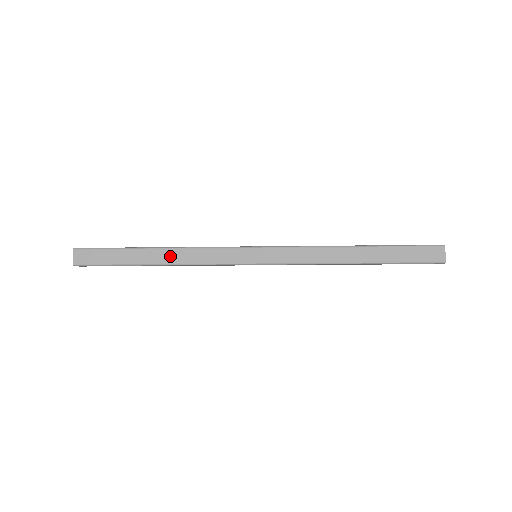
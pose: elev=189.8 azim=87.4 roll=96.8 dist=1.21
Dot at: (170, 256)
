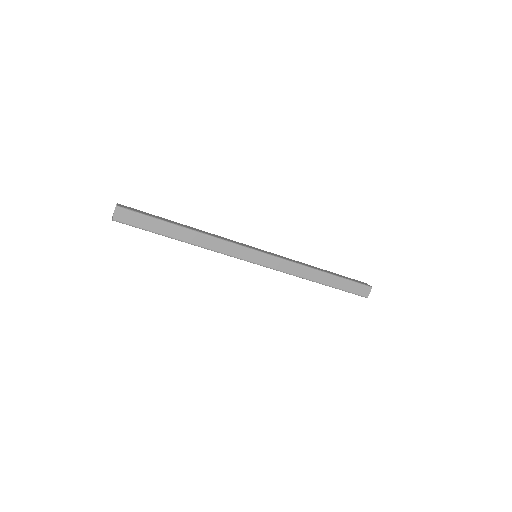
Dot at: (197, 239)
